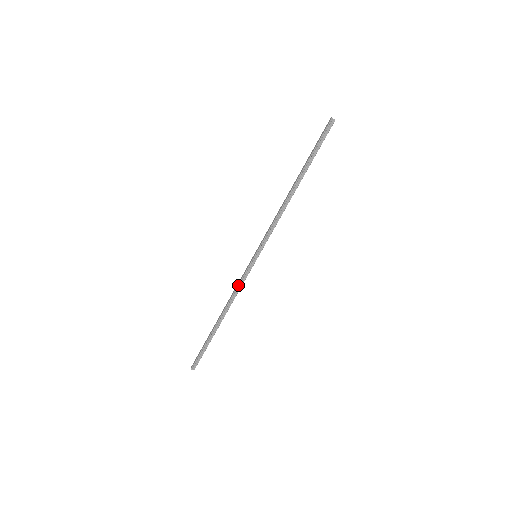
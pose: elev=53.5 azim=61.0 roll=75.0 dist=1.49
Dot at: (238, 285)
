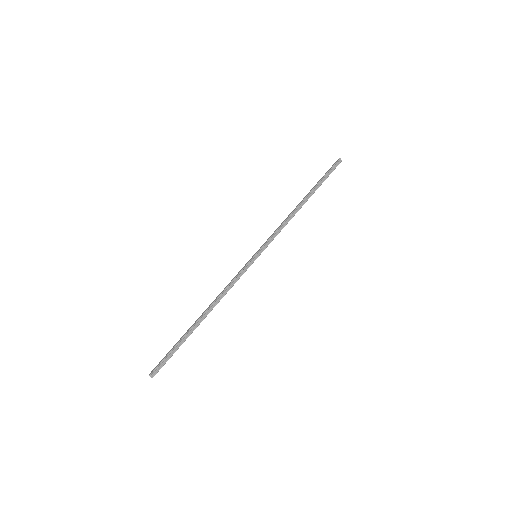
Dot at: (232, 281)
